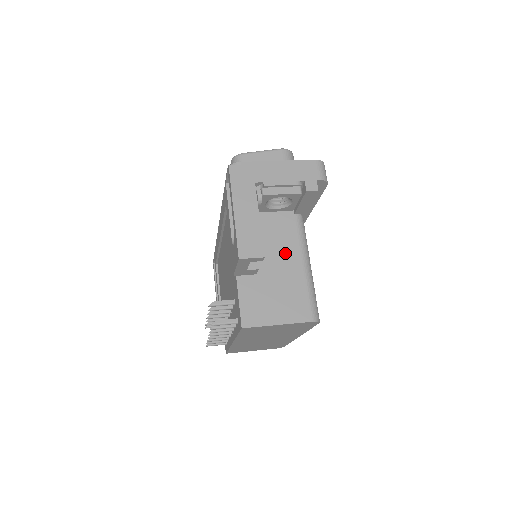
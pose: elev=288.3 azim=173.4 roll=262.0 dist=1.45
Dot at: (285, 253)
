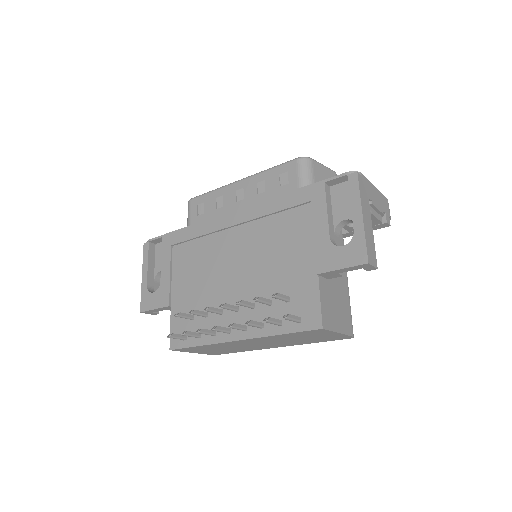
Dot at: occluded
